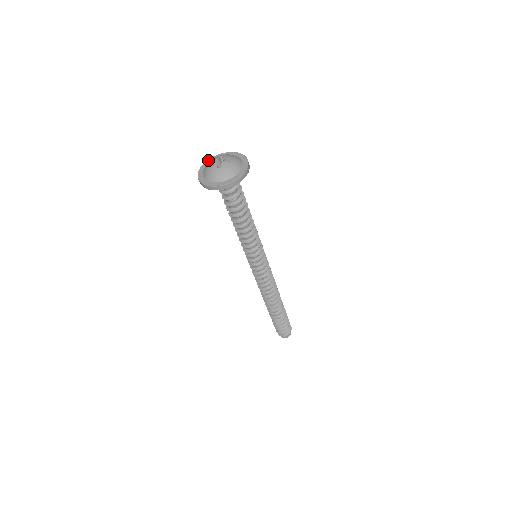
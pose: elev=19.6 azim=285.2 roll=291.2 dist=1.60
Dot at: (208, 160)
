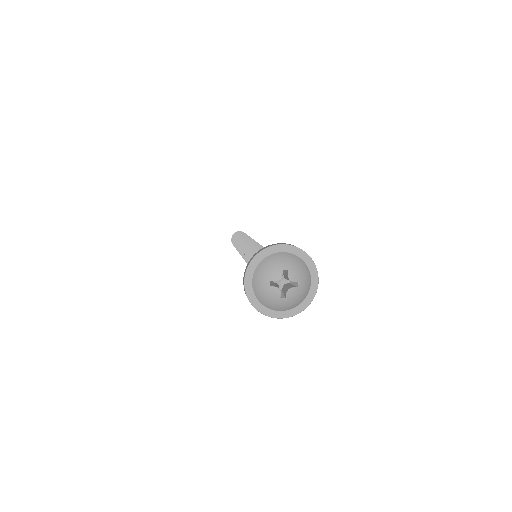
Dot at: (258, 256)
